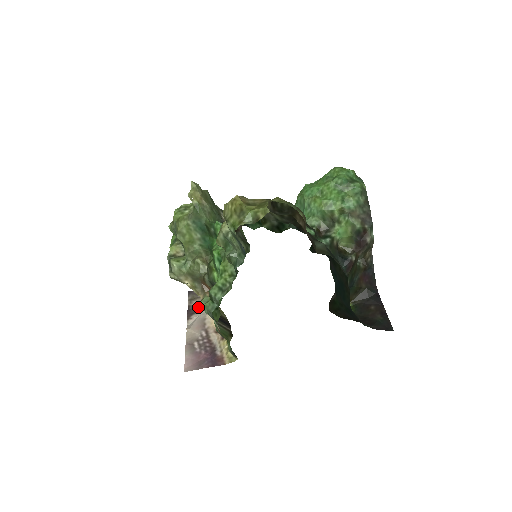
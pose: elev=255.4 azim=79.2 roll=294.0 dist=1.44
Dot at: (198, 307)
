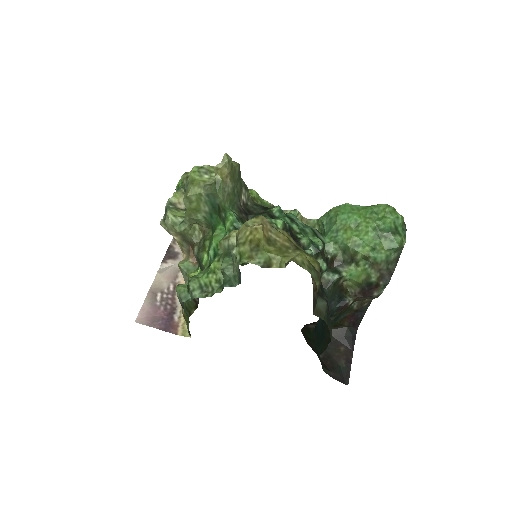
Dot at: (179, 253)
